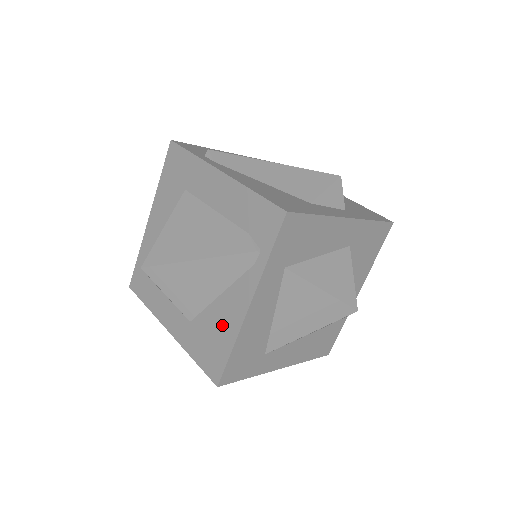
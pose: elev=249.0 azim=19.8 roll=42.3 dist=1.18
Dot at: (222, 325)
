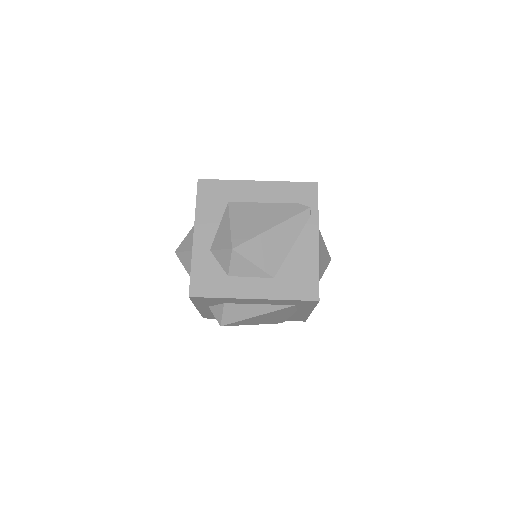
Dot at: (304, 262)
